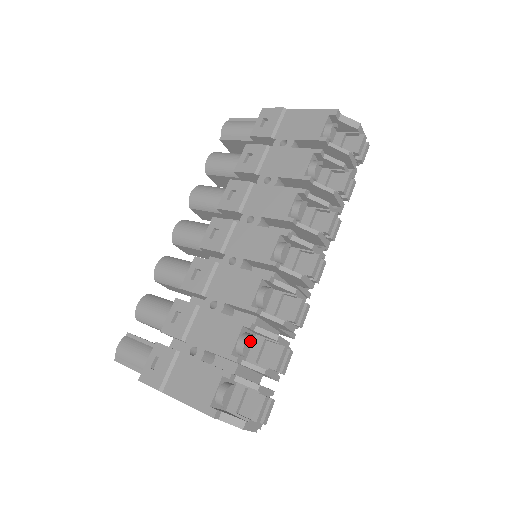
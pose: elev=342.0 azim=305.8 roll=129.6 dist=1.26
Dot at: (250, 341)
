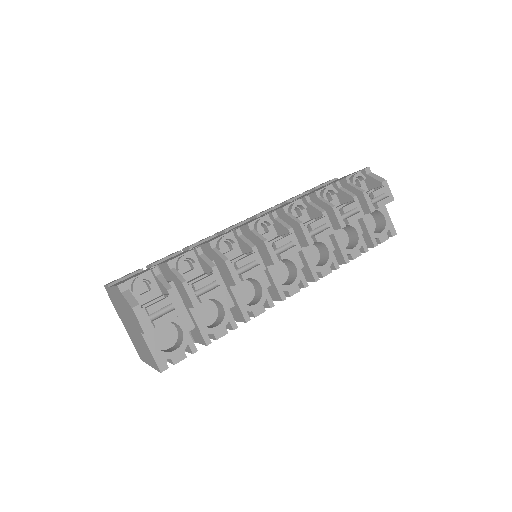
Dot at: (195, 273)
